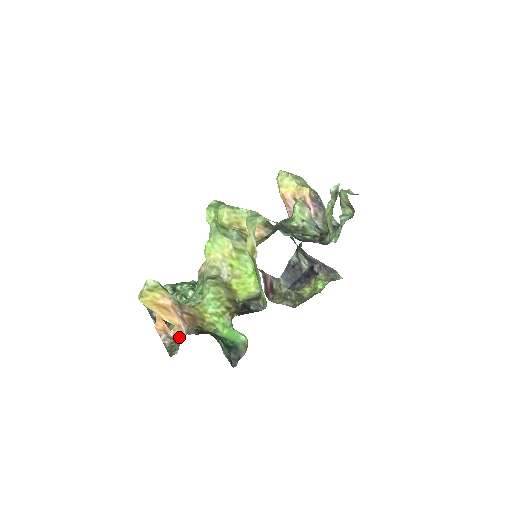
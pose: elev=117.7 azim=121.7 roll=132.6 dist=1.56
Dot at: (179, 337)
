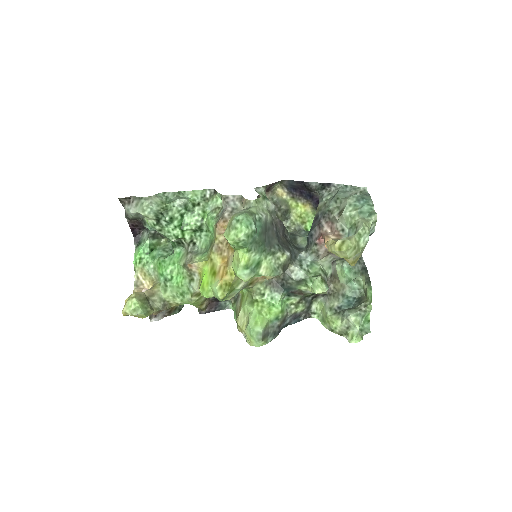
Dot at: occluded
